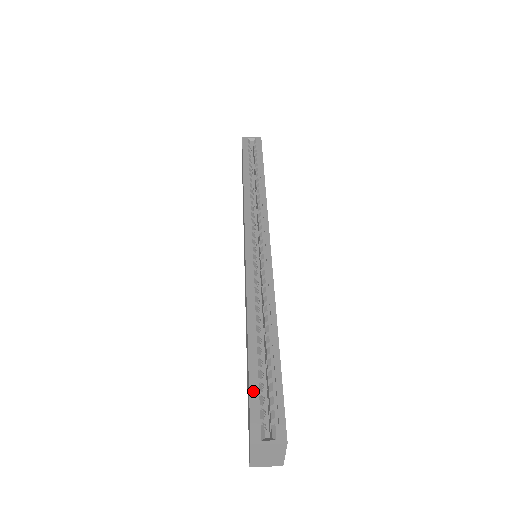
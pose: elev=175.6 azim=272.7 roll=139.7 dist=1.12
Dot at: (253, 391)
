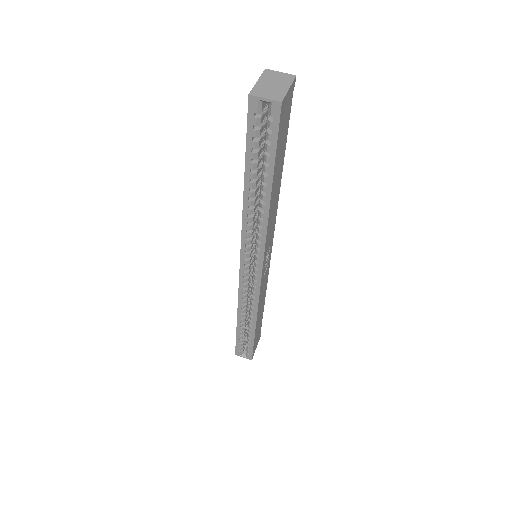
Dot at: (238, 342)
